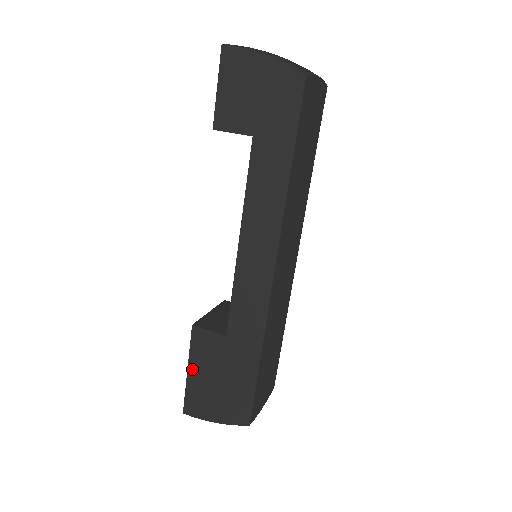
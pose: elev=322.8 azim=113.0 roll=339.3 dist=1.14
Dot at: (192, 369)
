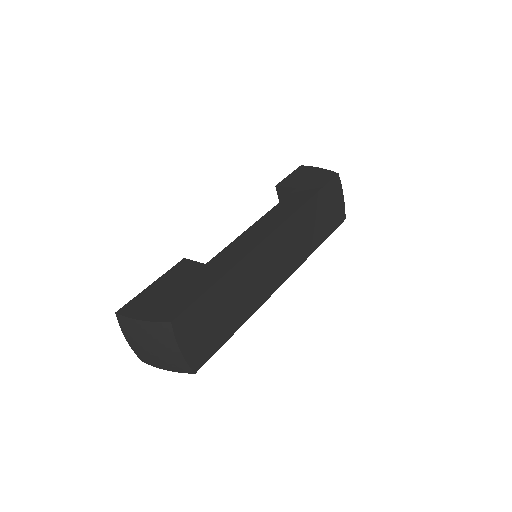
Dot at: (157, 283)
